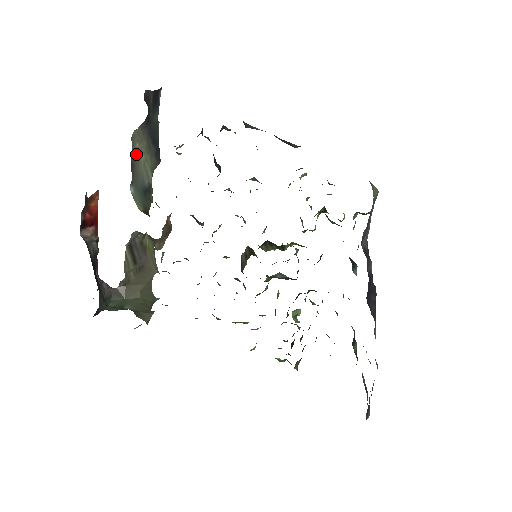
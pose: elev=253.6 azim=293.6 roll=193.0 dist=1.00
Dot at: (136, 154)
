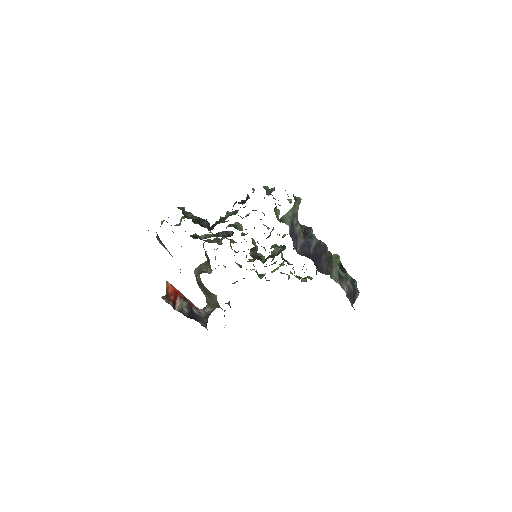
Dot at: occluded
